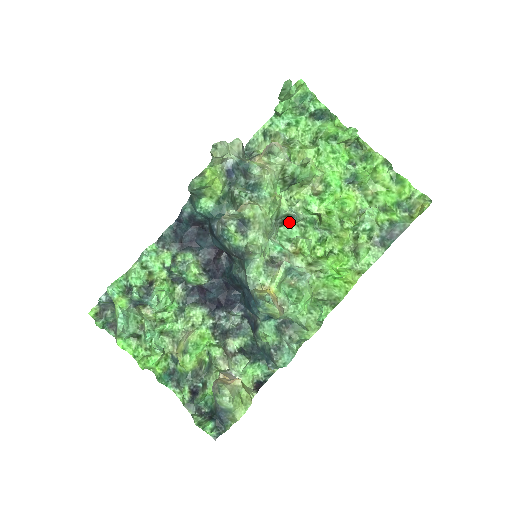
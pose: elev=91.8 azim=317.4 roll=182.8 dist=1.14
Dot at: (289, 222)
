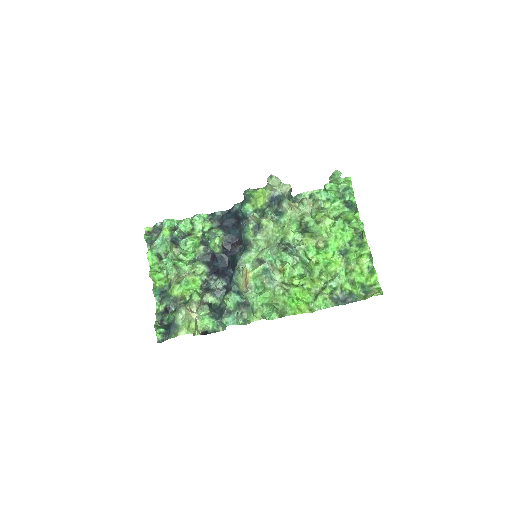
Dot at: (289, 251)
